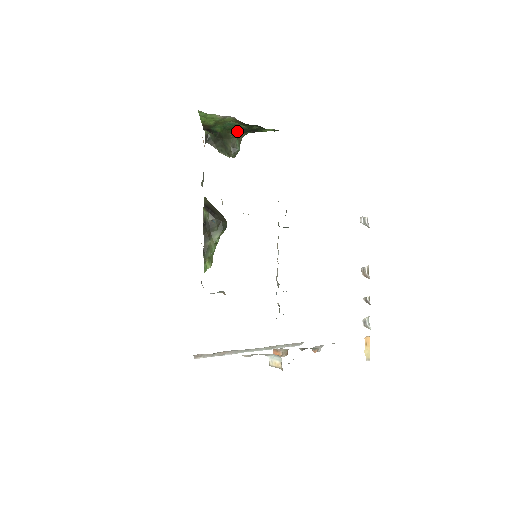
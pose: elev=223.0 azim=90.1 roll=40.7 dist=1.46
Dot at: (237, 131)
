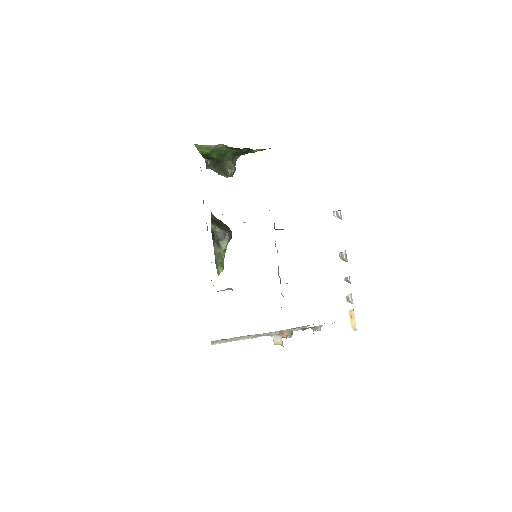
Dot at: (230, 155)
